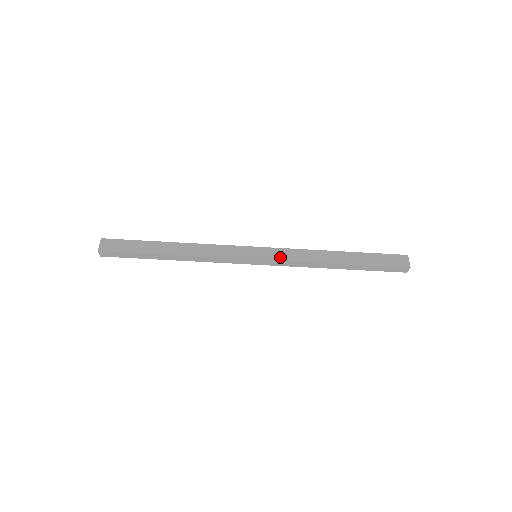
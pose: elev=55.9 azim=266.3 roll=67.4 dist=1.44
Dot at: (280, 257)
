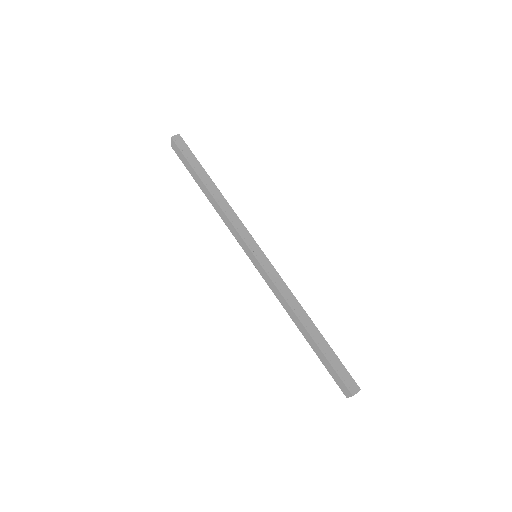
Dot at: (275, 271)
